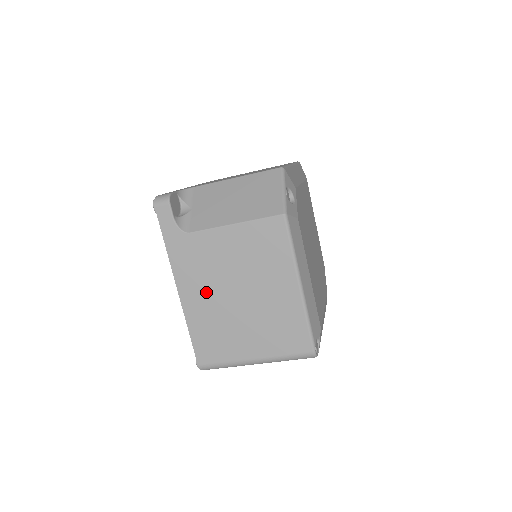
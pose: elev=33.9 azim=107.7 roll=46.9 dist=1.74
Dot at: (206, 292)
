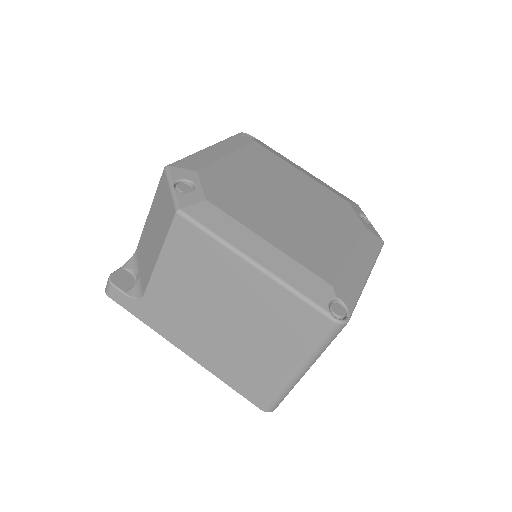
Dot at: (201, 337)
